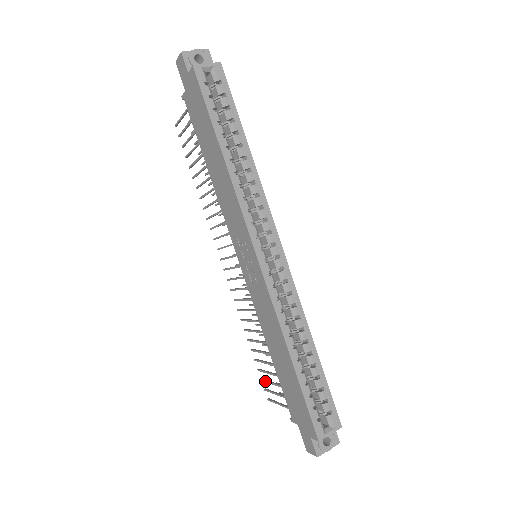
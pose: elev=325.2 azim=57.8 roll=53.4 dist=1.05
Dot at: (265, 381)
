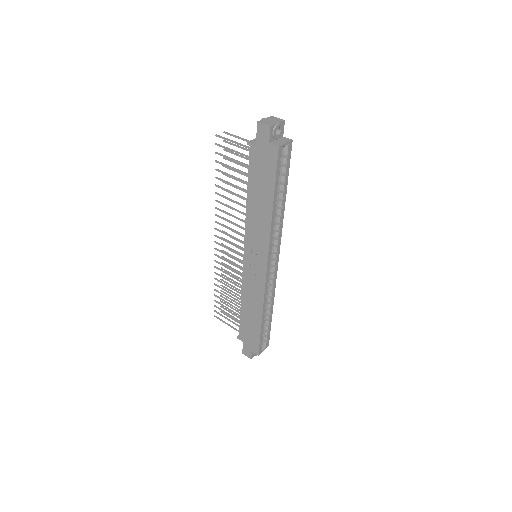
Dot at: (219, 309)
